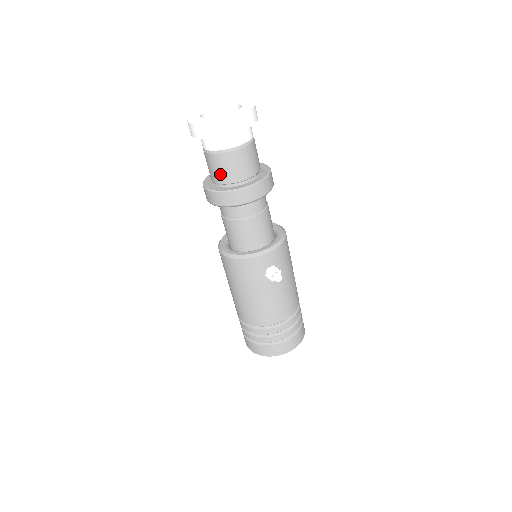
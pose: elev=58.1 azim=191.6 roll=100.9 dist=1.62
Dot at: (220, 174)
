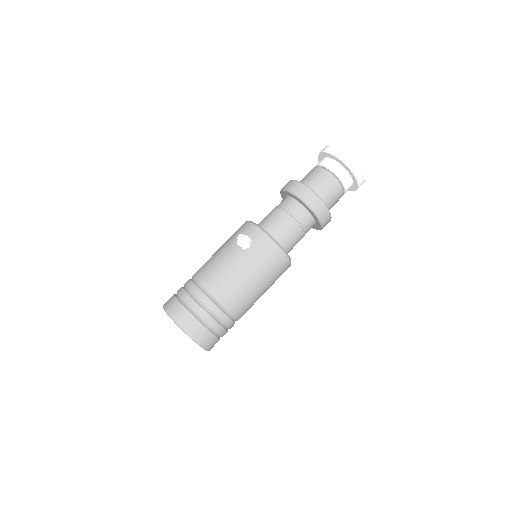
Dot at: (303, 178)
